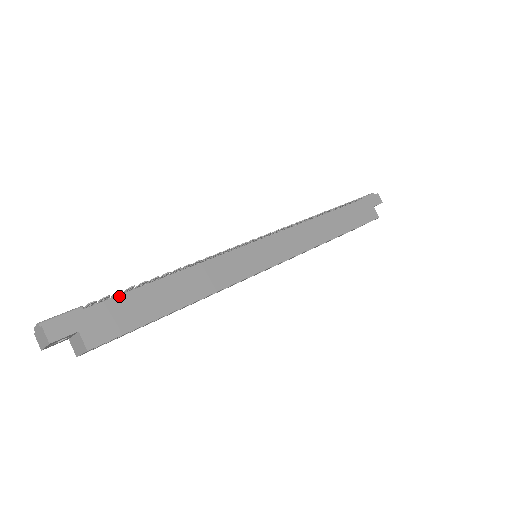
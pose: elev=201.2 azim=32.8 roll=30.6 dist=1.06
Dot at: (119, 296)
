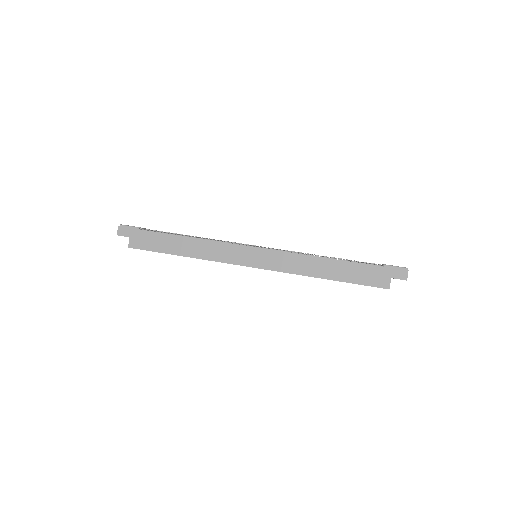
Dot at: (155, 232)
